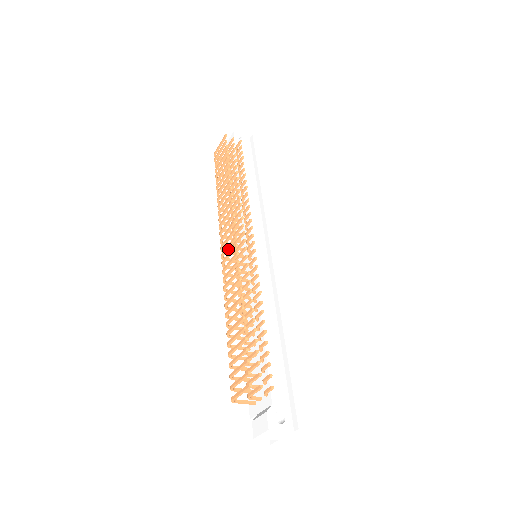
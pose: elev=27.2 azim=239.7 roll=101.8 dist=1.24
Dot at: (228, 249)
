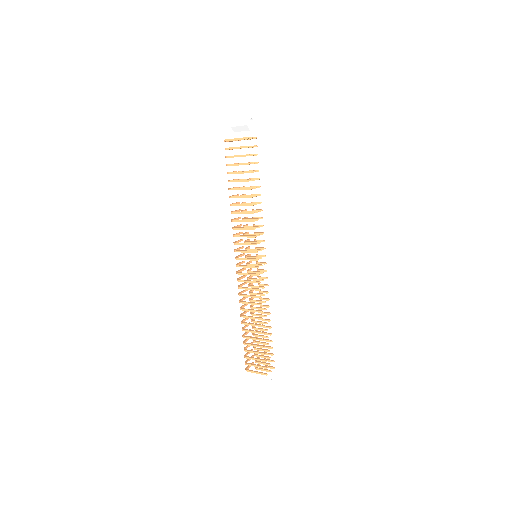
Dot at: (246, 267)
